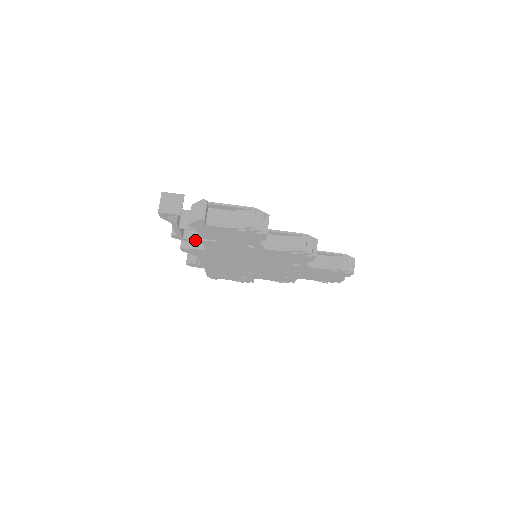
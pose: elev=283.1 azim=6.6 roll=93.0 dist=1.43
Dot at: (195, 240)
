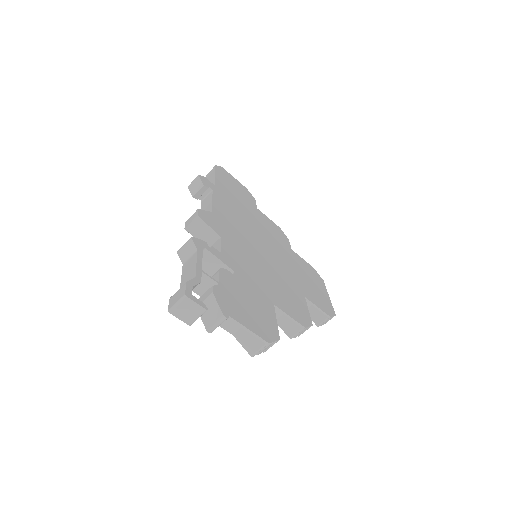
Dot at: occluded
